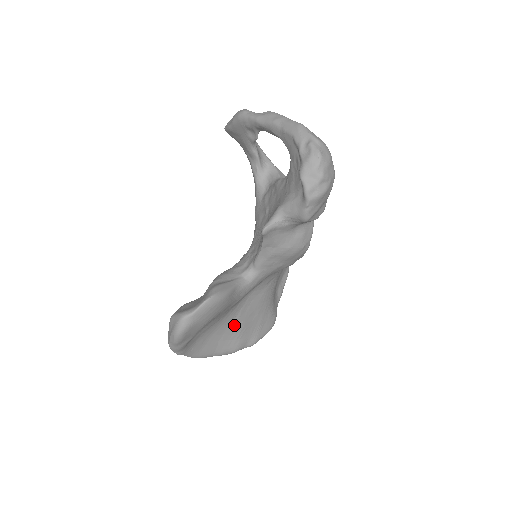
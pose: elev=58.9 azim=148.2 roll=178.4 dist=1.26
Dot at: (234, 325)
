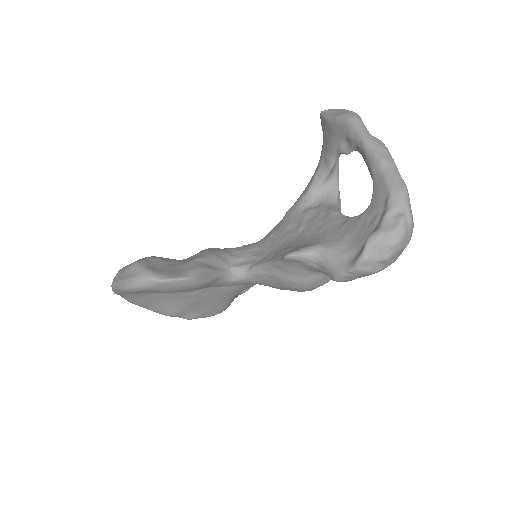
Dot at: (186, 296)
